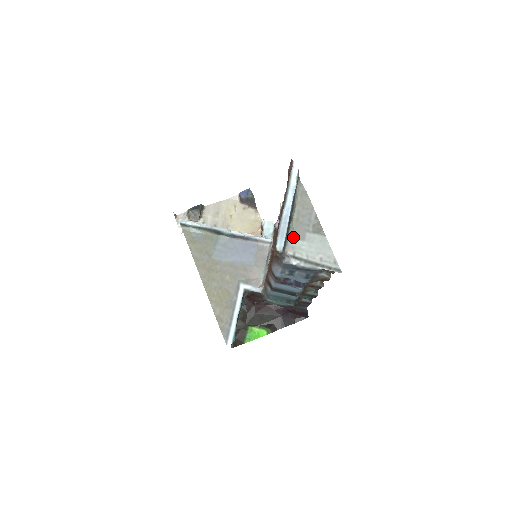
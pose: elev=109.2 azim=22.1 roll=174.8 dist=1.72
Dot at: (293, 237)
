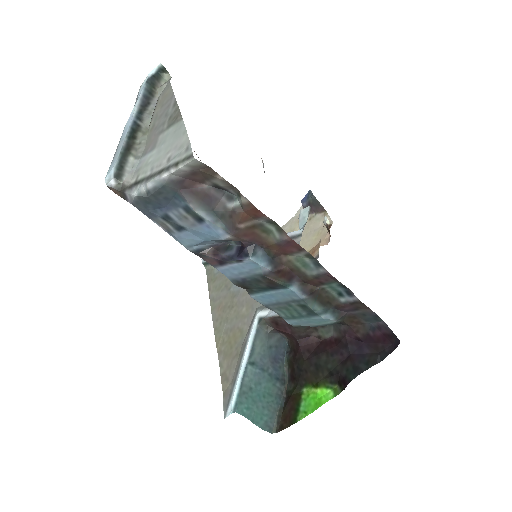
Dot at: (142, 155)
